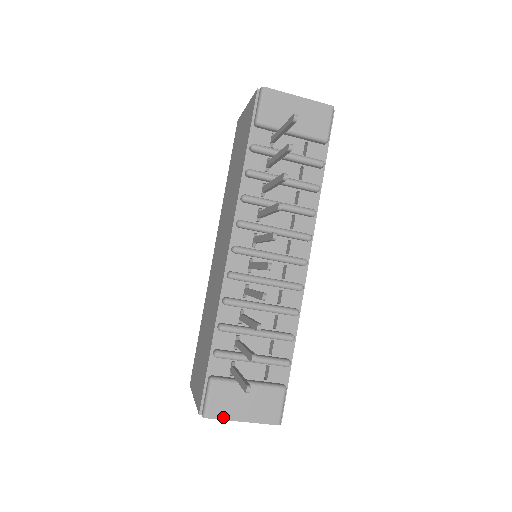
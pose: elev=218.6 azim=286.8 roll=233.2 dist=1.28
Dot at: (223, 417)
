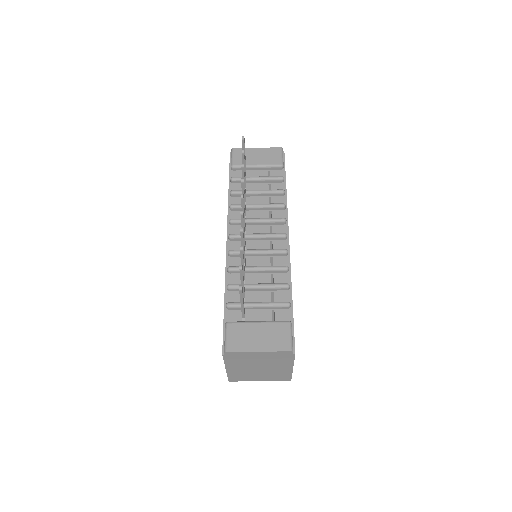
Dot at: (241, 350)
